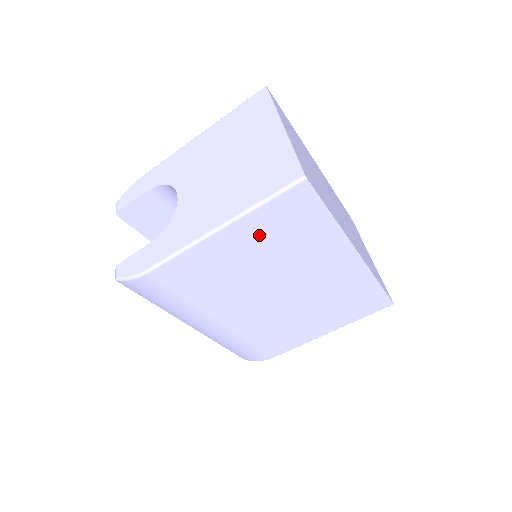
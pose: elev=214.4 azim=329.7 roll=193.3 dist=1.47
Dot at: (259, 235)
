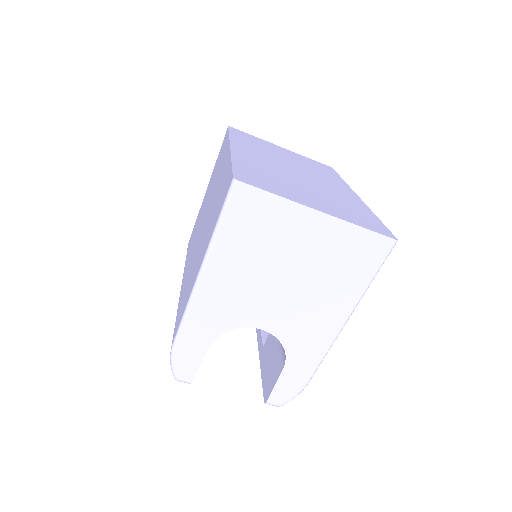
Dot at: occluded
